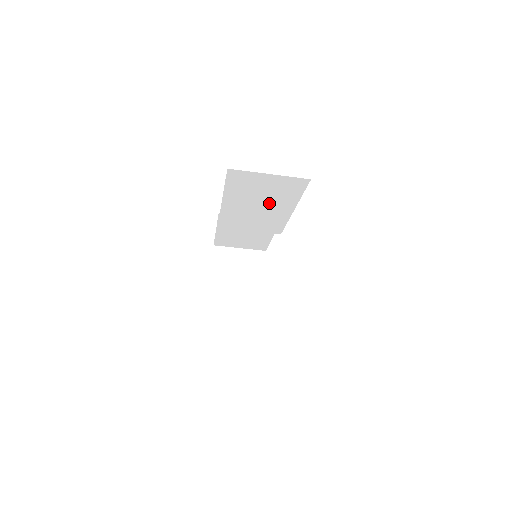
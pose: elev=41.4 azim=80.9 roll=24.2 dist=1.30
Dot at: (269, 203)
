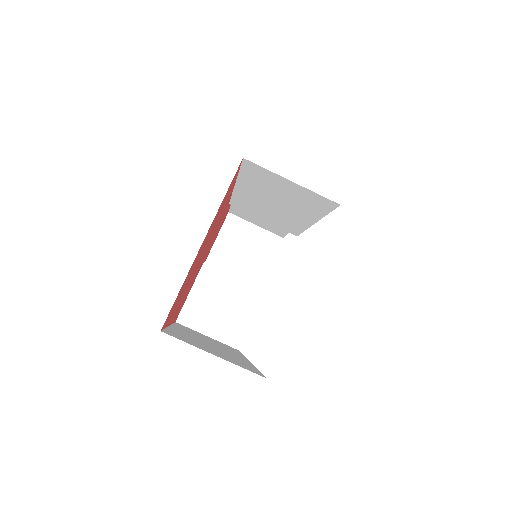
Dot at: (288, 206)
